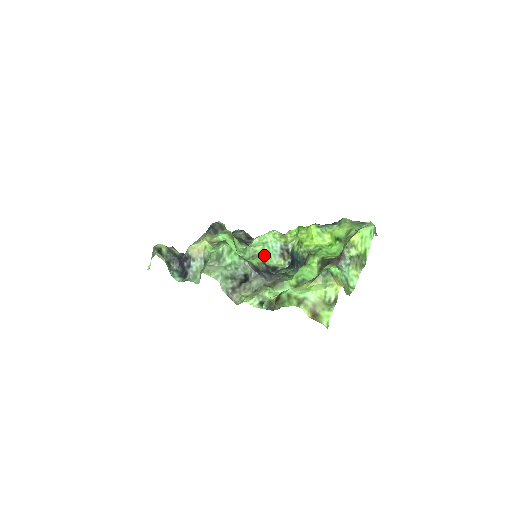
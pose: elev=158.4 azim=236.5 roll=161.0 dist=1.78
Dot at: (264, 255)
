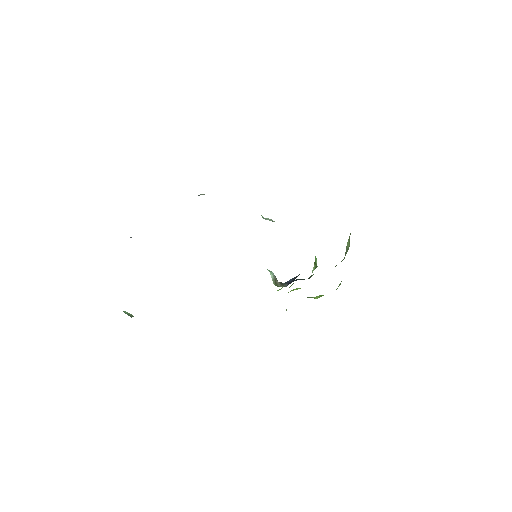
Dot at: occluded
